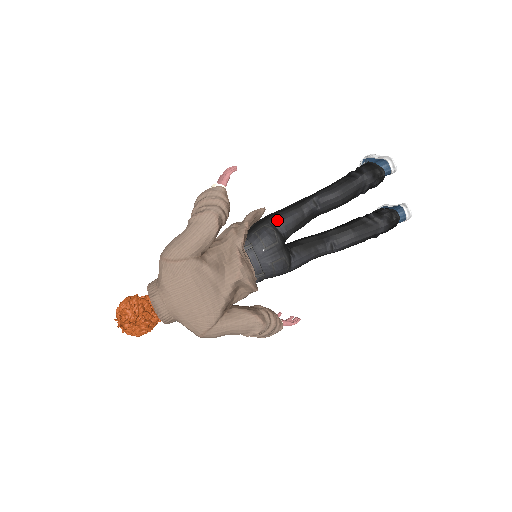
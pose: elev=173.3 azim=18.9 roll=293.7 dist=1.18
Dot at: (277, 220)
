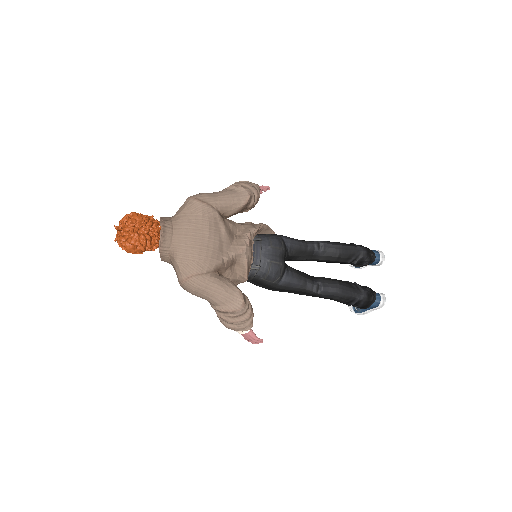
Dot at: (286, 237)
